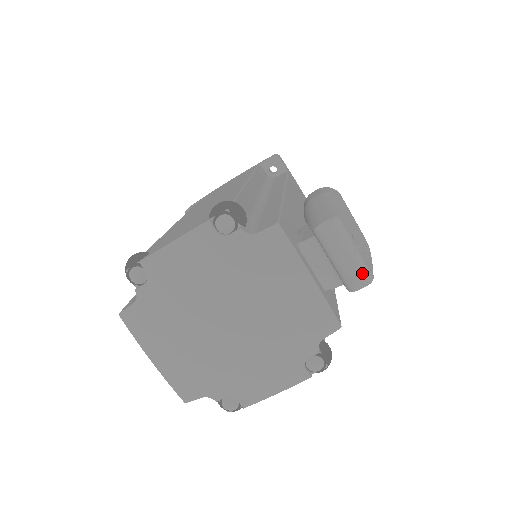
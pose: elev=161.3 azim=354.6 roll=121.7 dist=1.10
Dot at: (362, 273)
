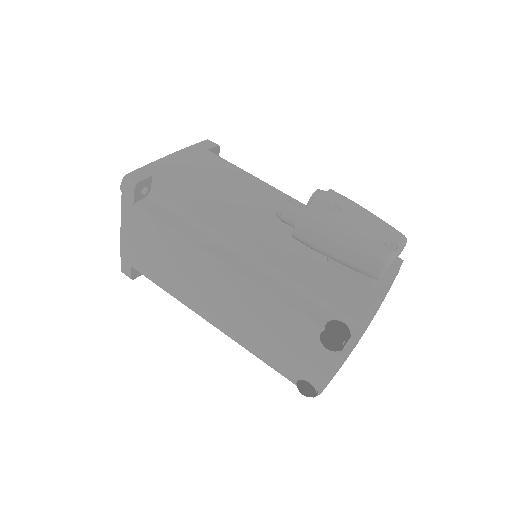
Dot at: occluded
